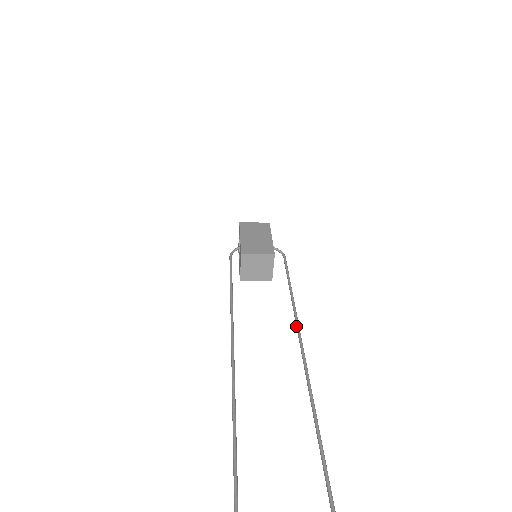
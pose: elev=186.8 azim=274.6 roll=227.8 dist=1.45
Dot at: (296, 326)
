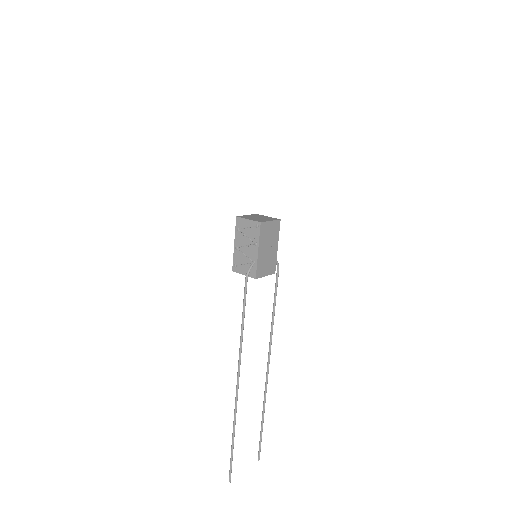
Dot at: (269, 350)
